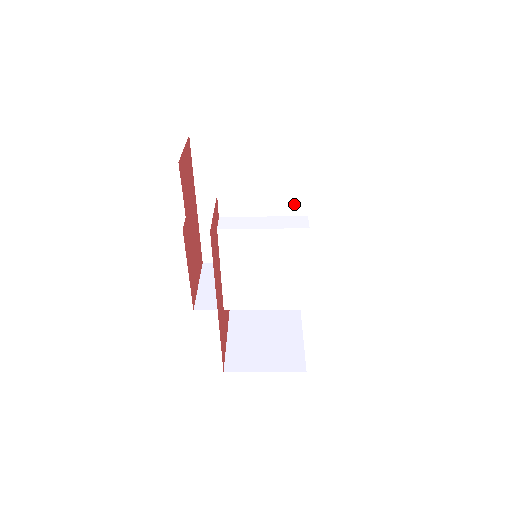
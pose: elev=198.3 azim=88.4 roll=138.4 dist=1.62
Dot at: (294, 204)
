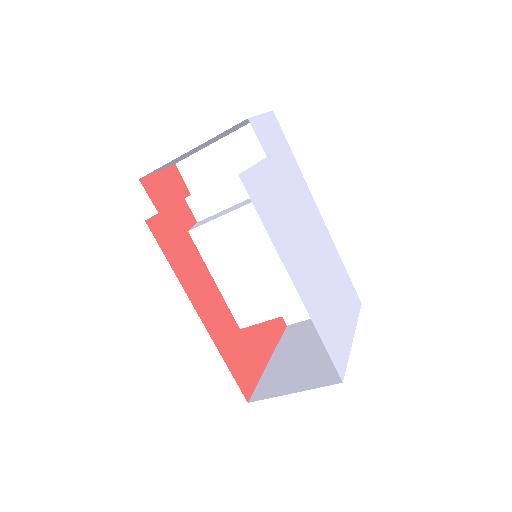
Dot at: occluded
